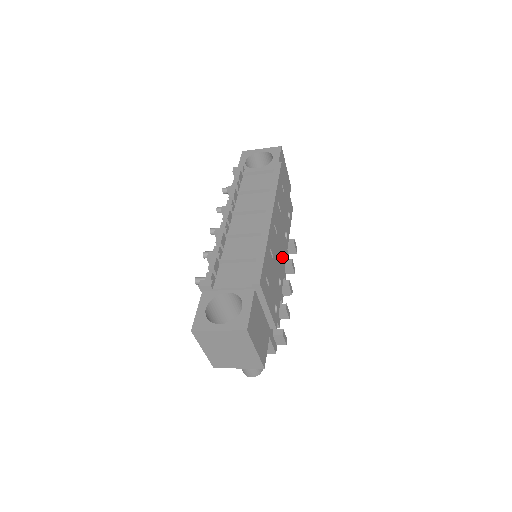
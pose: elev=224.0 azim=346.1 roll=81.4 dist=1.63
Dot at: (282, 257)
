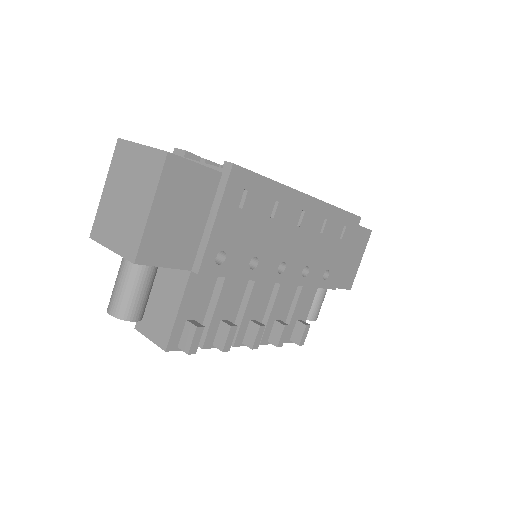
Dot at: (281, 271)
